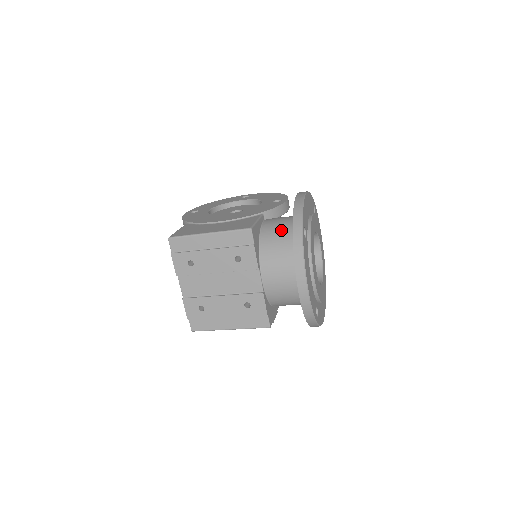
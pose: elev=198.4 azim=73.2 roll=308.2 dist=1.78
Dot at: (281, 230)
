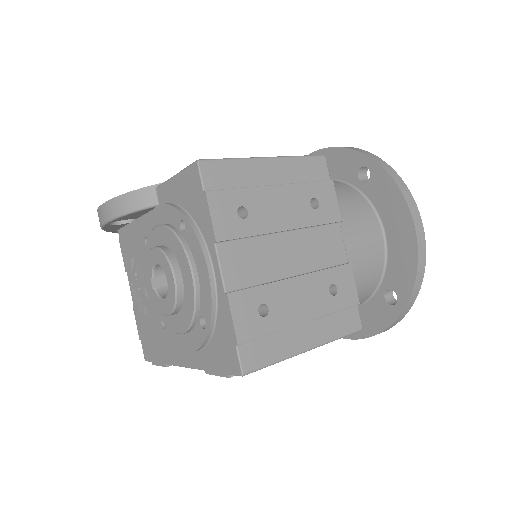
Dot at: occluded
